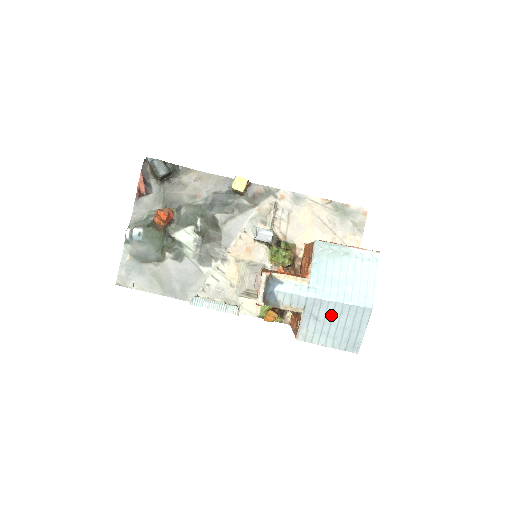
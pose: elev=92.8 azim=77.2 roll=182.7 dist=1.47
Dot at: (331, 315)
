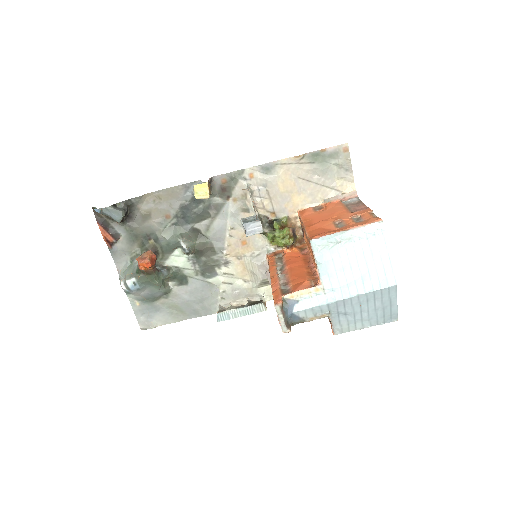
Dot at: (358, 306)
